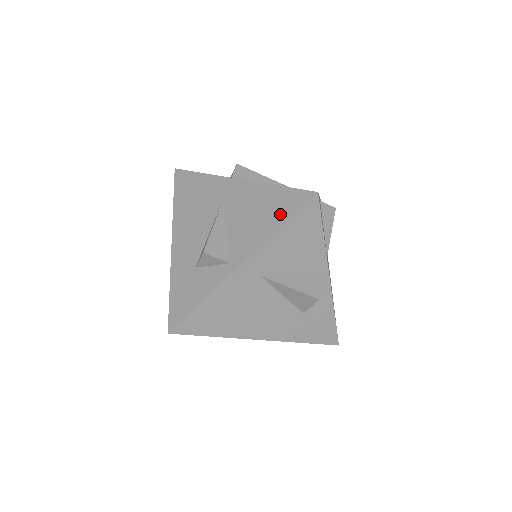
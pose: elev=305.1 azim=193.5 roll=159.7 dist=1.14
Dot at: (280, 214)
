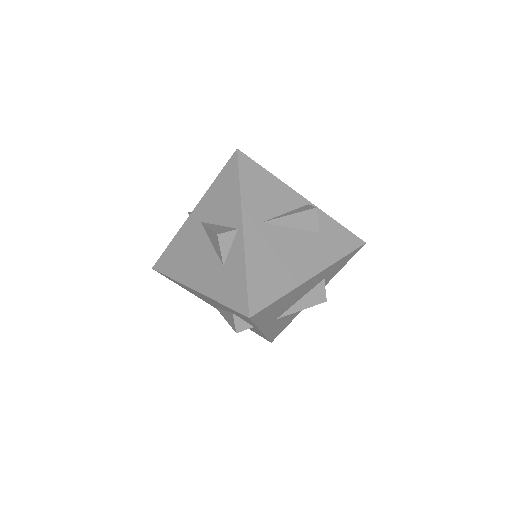
Dot at: occluded
